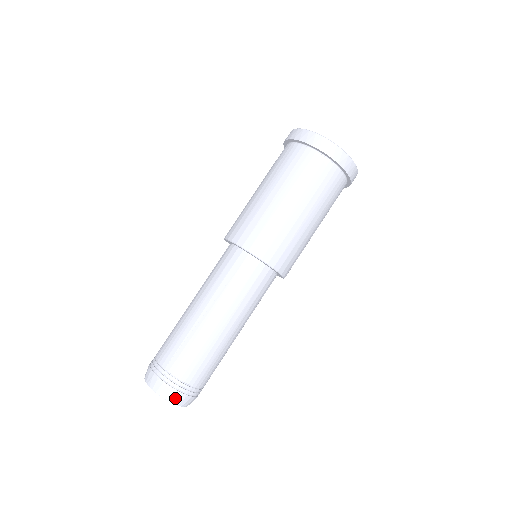
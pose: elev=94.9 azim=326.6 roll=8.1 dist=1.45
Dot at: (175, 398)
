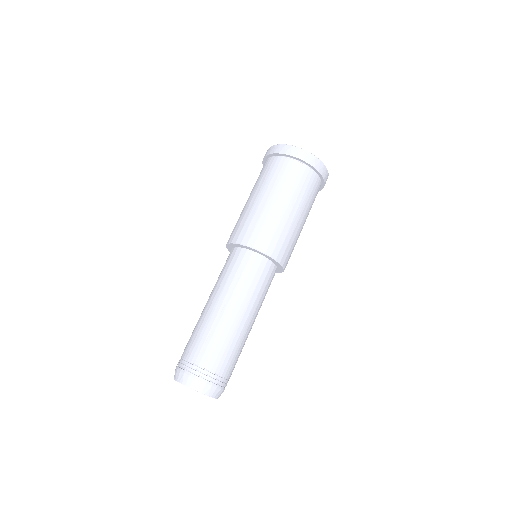
Dot at: (208, 389)
